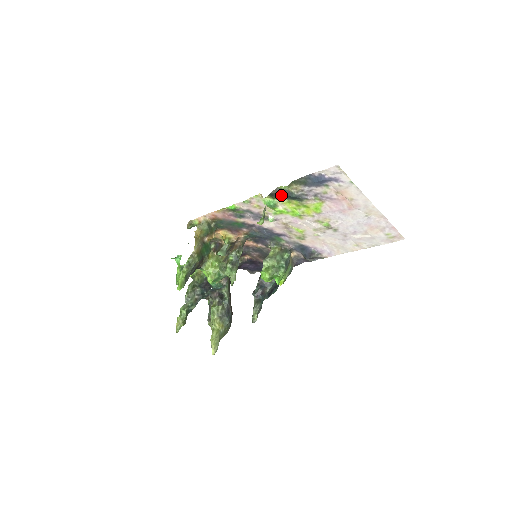
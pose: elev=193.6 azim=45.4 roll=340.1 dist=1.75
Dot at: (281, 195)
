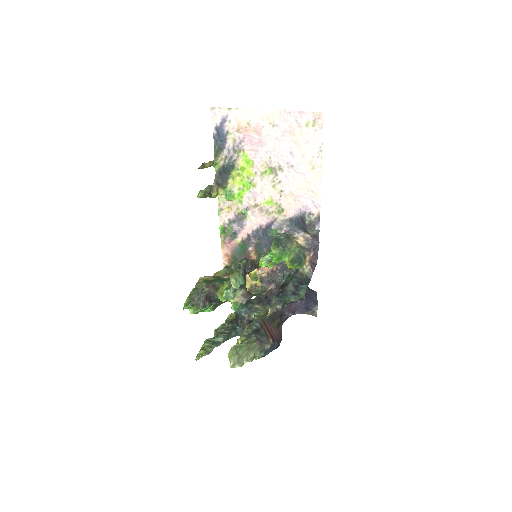
Dot at: (222, 177)
